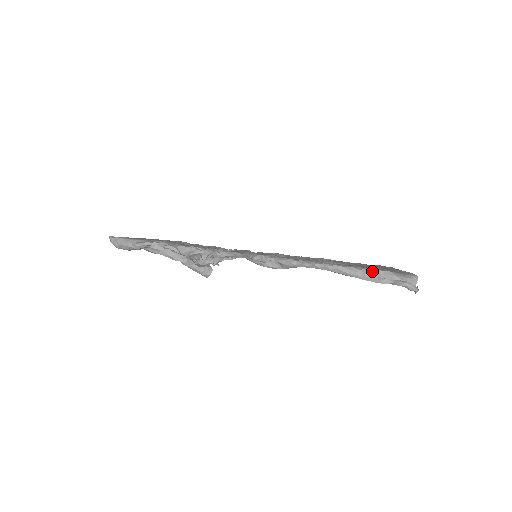
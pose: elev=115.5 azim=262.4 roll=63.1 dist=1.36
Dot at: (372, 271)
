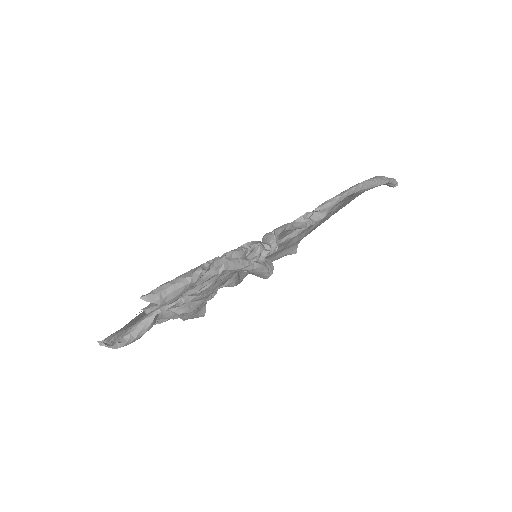
Dot at: (377, 177)
